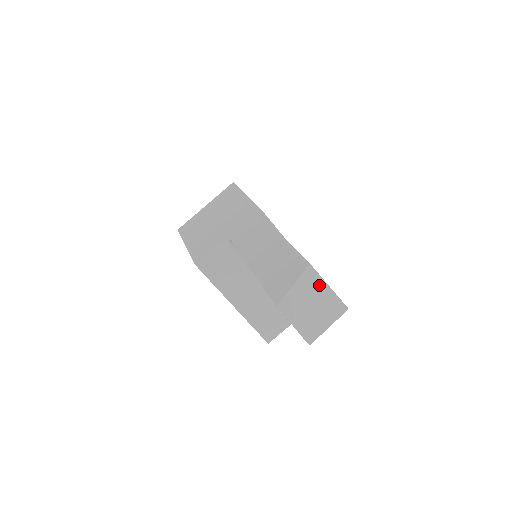
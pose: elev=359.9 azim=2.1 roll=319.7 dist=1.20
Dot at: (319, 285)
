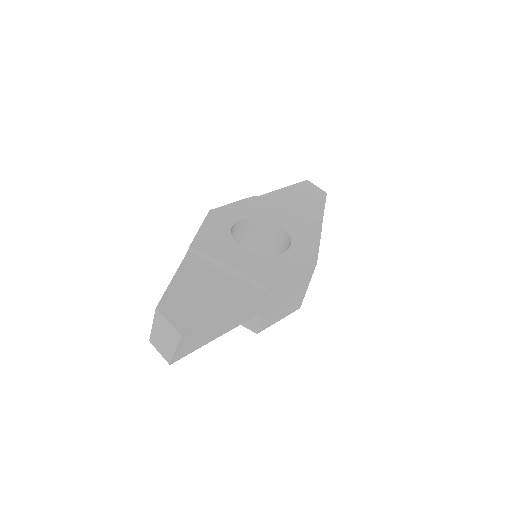
Dot at: (163, 322)
